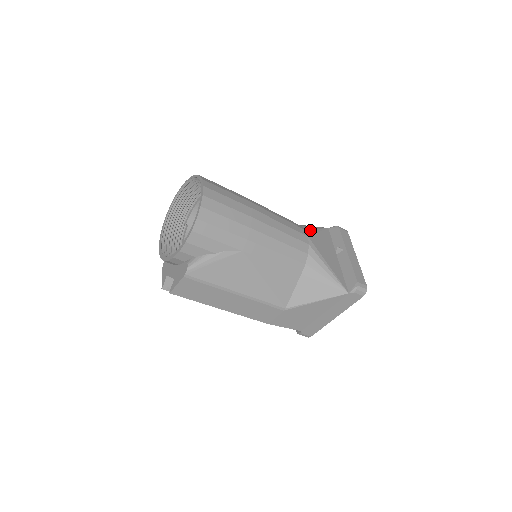
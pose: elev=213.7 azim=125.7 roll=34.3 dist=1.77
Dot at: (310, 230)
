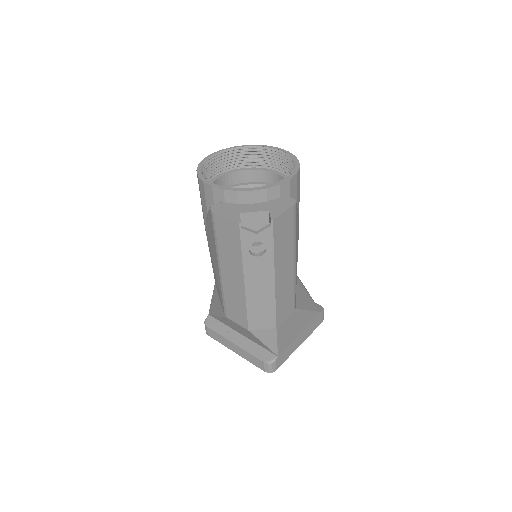
Dot at: occluded
